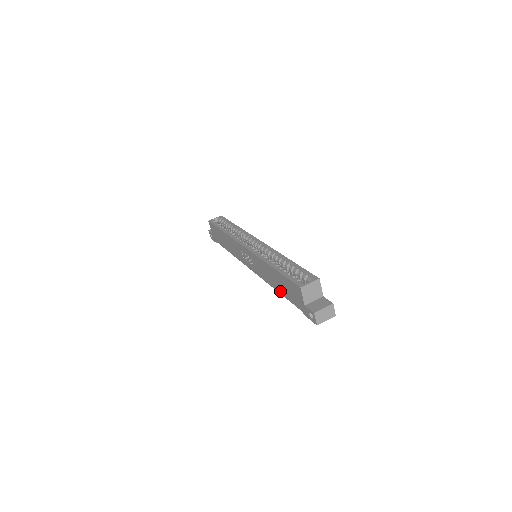
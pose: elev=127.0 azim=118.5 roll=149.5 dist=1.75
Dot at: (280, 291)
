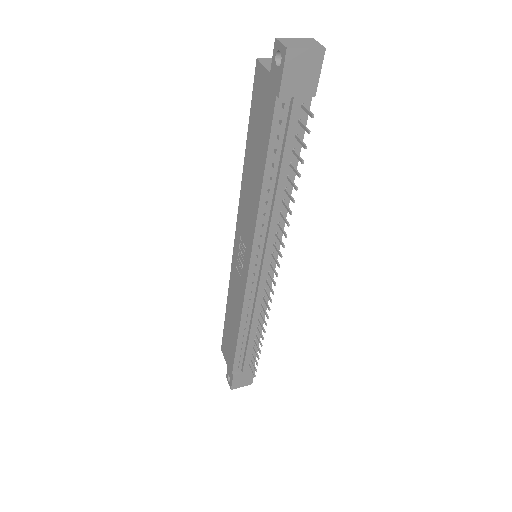
Dot at: (261, 169)
